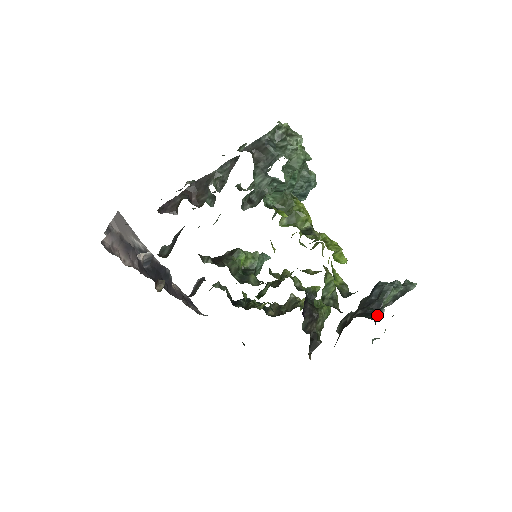
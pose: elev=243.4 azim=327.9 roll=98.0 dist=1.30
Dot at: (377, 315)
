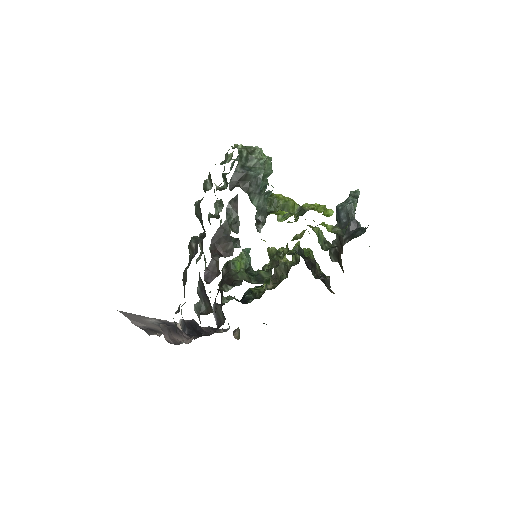
Dot at: (360, 230)
